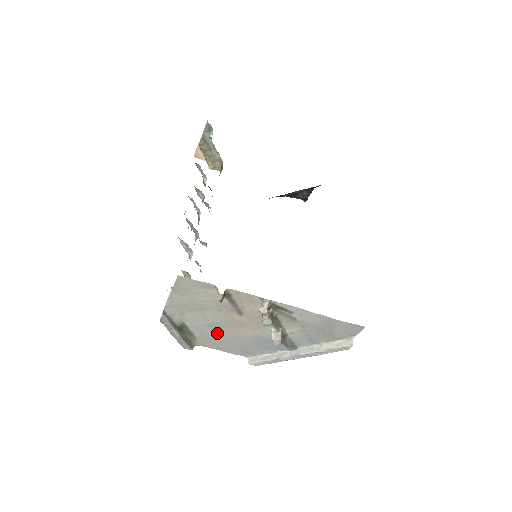
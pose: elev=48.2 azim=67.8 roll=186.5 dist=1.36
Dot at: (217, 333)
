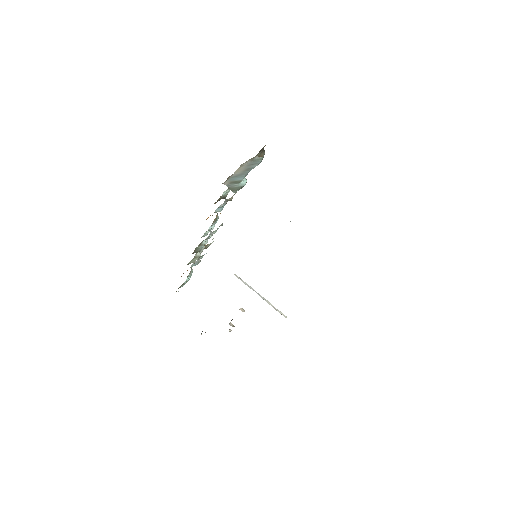
Dot at: occluded
